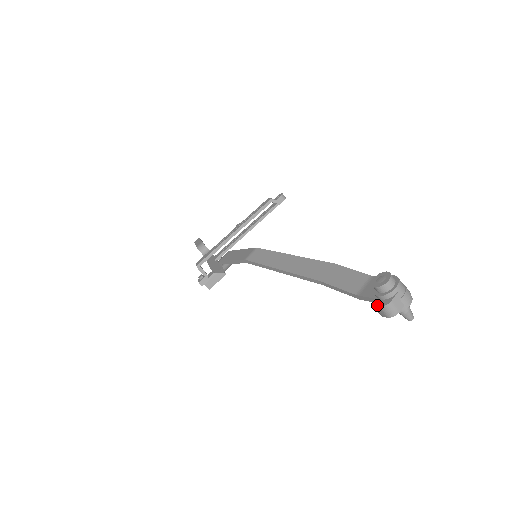
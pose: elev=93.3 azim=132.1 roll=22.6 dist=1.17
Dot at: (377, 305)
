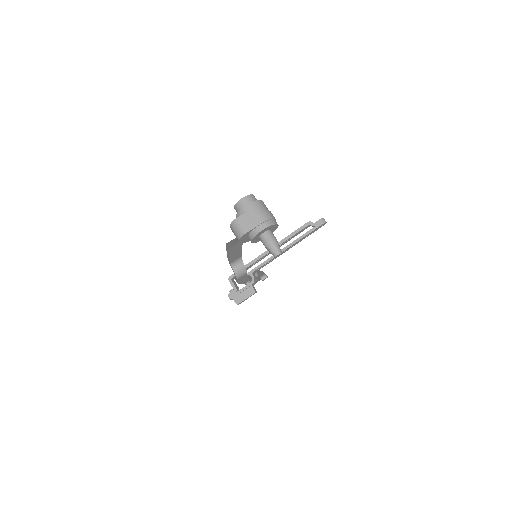
Dot at: (231, 226)
